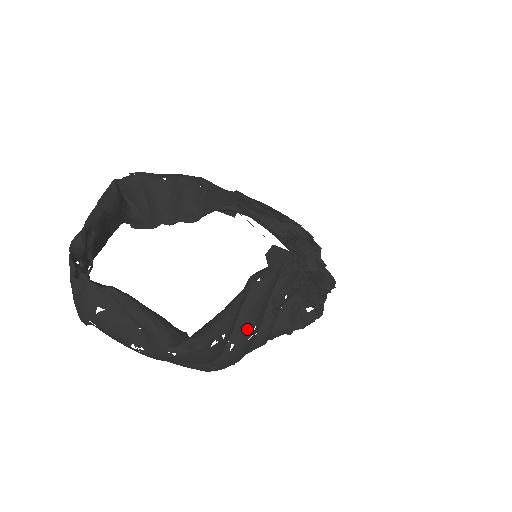
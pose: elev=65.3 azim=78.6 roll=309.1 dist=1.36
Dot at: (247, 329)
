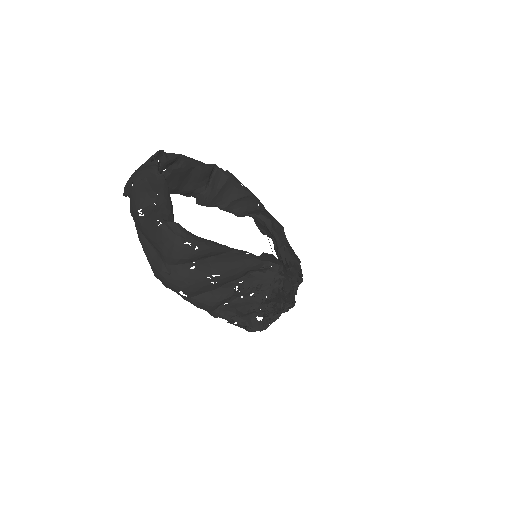
Dot at: (212, 269)
